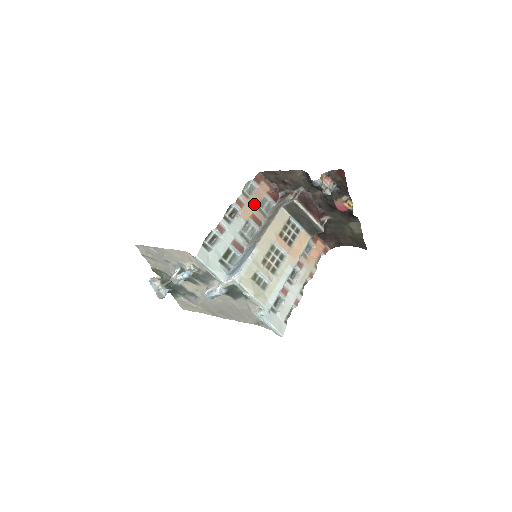
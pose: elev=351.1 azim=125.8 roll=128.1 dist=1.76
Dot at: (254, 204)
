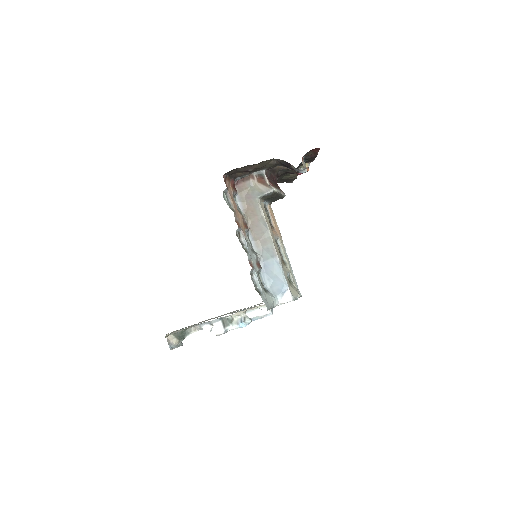
Dot at: (237, 212)
